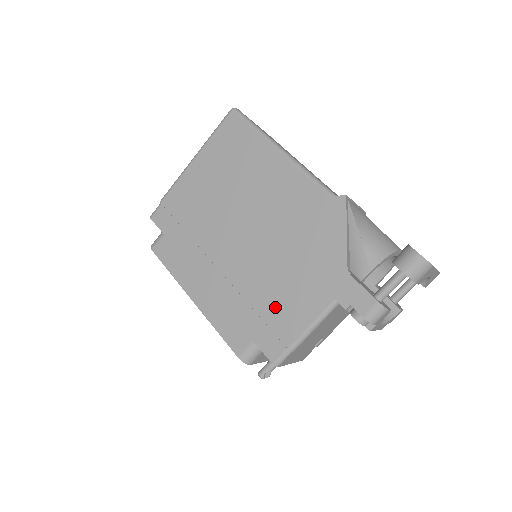
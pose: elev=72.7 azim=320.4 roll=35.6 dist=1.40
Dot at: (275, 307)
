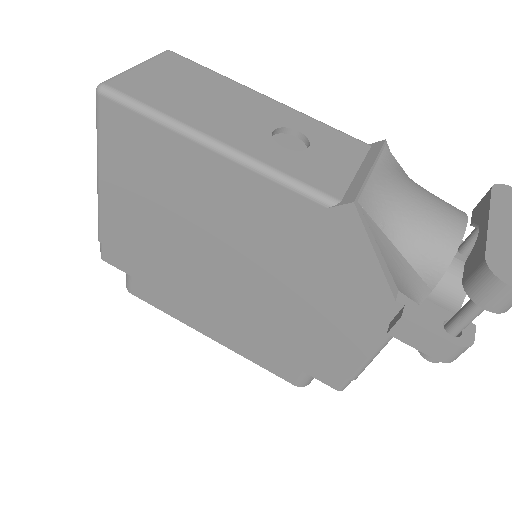
Dot at: (313, 343)
